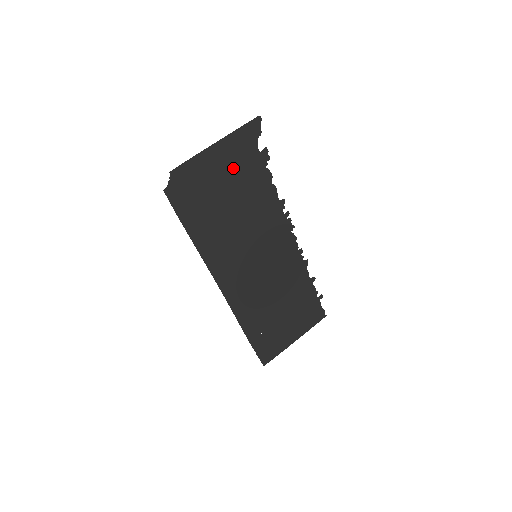
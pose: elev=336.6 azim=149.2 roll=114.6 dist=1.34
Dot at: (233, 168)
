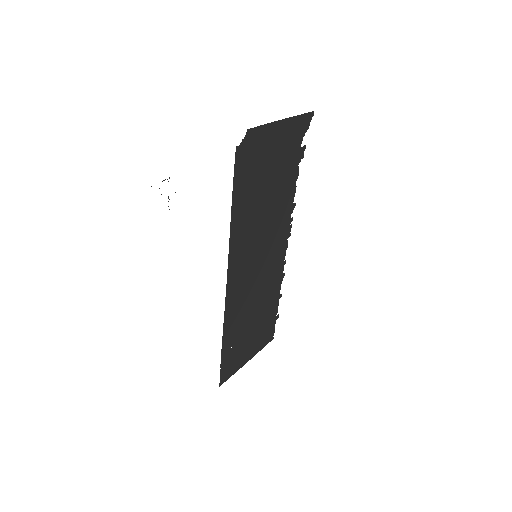
Dot at: (282, 153)
